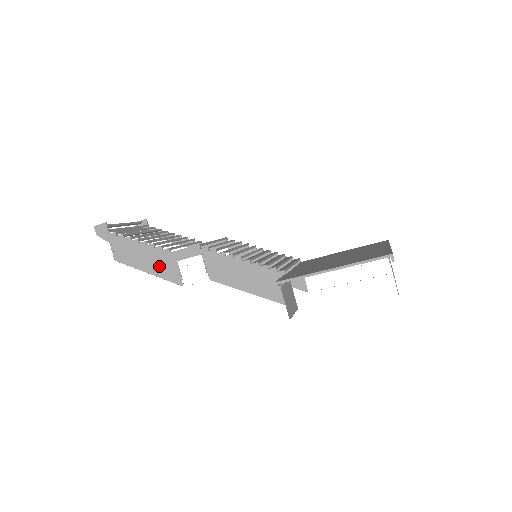
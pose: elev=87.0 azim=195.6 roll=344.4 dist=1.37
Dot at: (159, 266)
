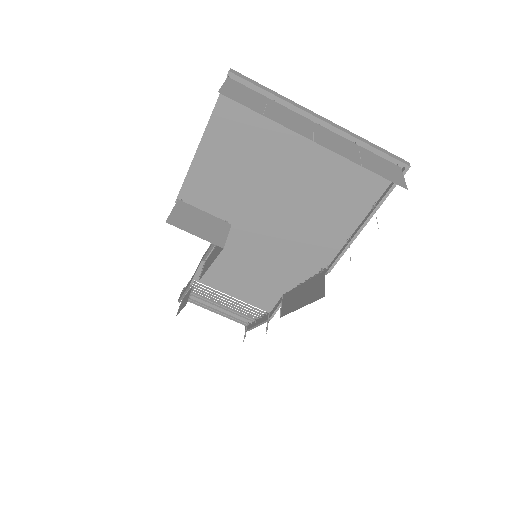
Dot at: occluded
